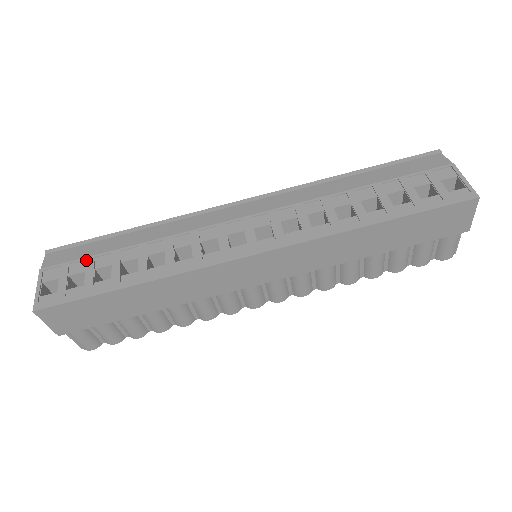
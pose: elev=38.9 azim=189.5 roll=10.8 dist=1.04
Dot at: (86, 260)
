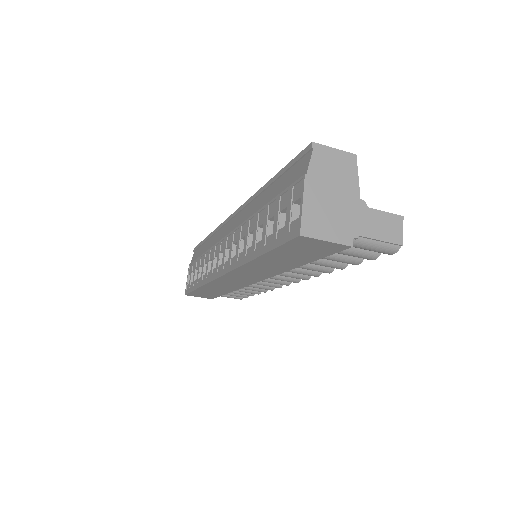
Dot at: (195, 262)
